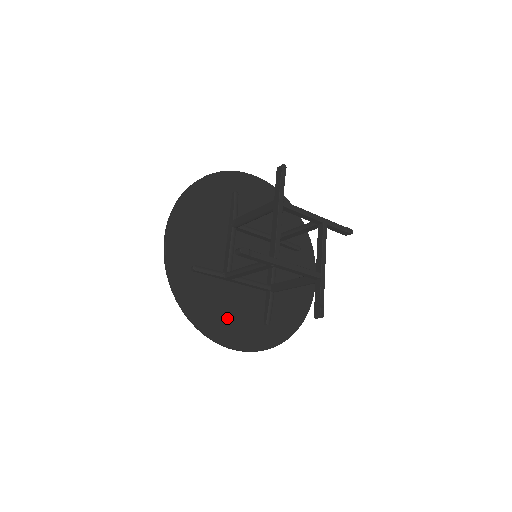
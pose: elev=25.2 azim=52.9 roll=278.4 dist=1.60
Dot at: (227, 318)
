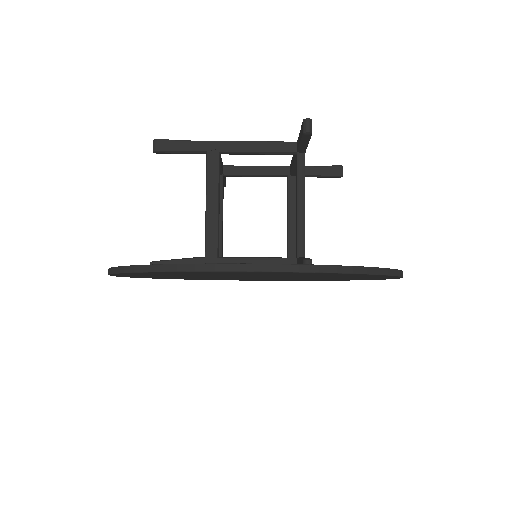
Dot at: occluded
